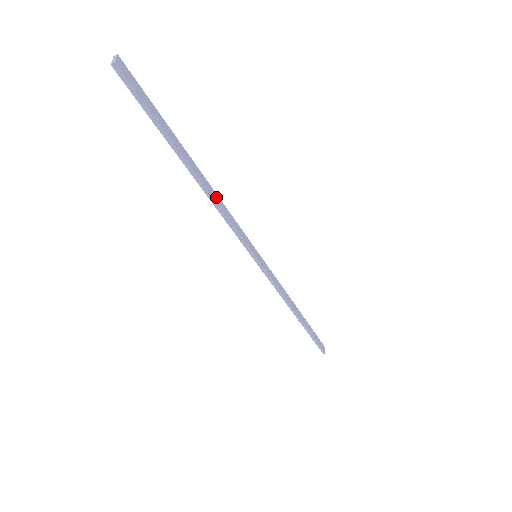
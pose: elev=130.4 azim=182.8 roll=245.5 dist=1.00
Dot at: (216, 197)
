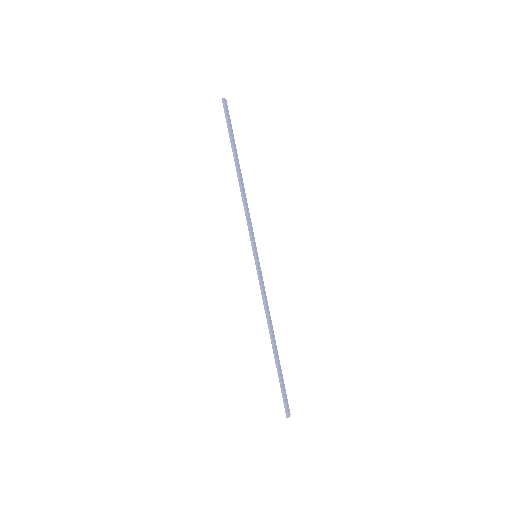
Dot at: (245, 195)
